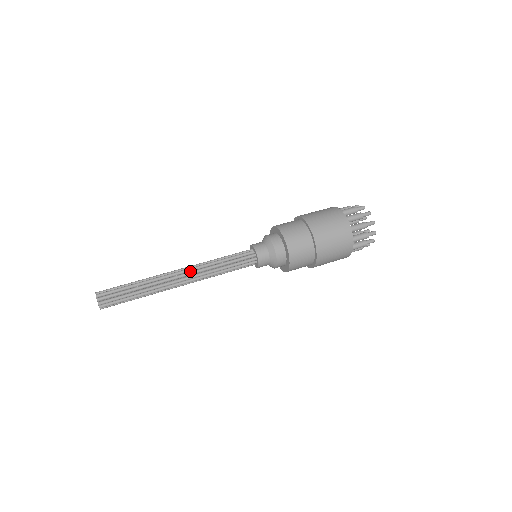
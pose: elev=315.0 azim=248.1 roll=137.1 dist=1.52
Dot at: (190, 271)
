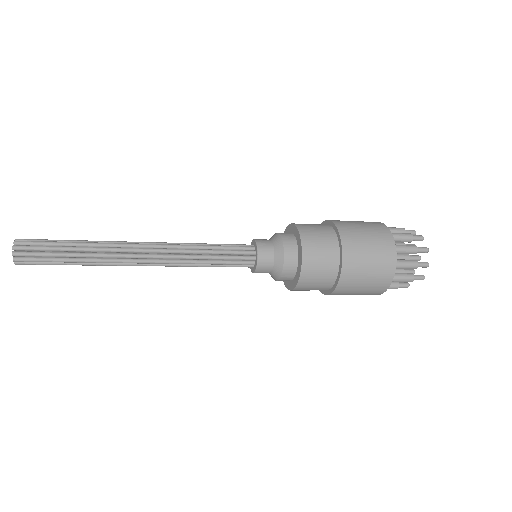
Dot at: occluded
